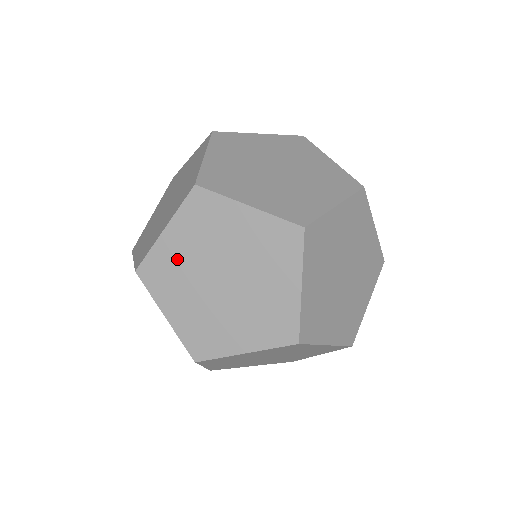
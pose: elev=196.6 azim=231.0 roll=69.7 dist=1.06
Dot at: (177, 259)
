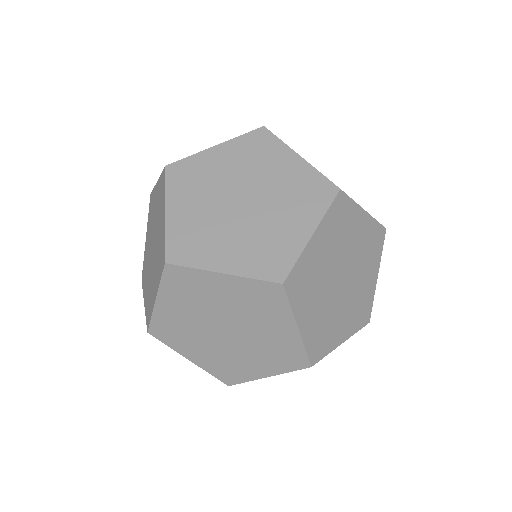
Dot at: (178, 320)
